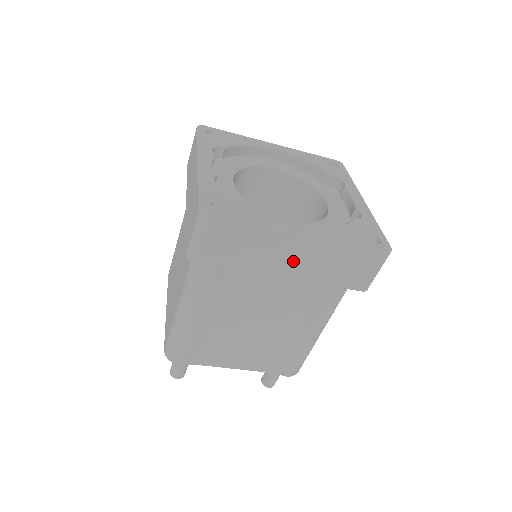
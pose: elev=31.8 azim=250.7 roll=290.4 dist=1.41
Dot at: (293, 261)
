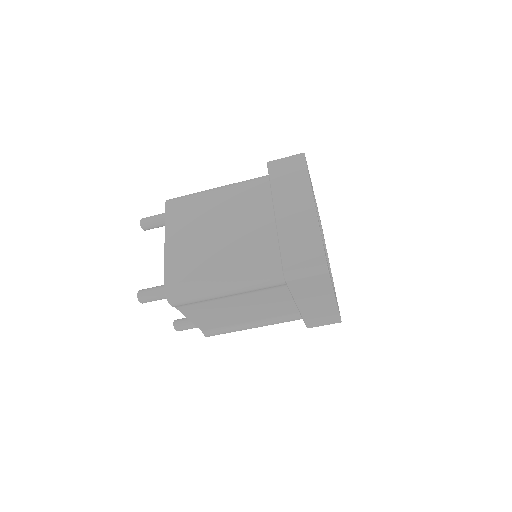
Dot at: (313, 305)
